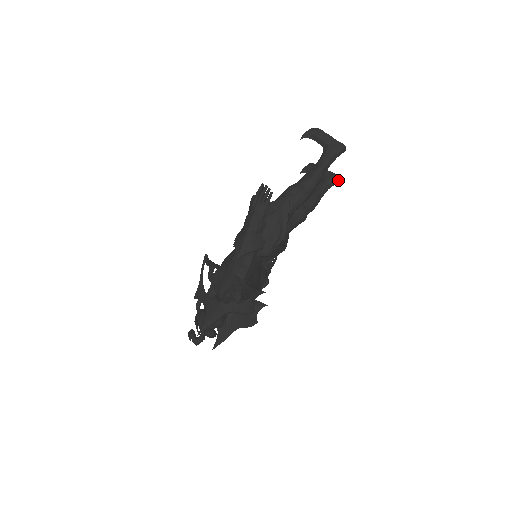
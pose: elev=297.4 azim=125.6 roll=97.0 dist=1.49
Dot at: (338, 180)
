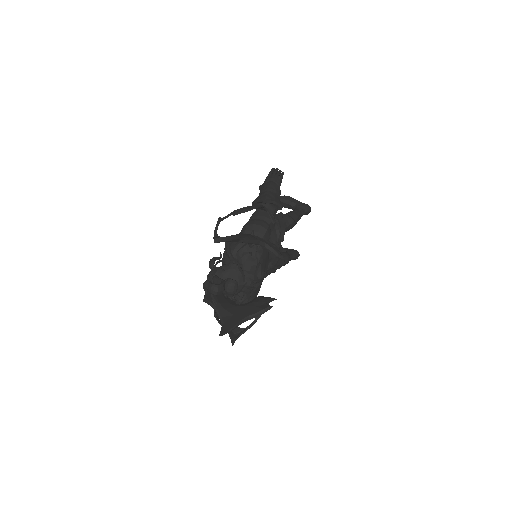
Dot at: (298, 255)
